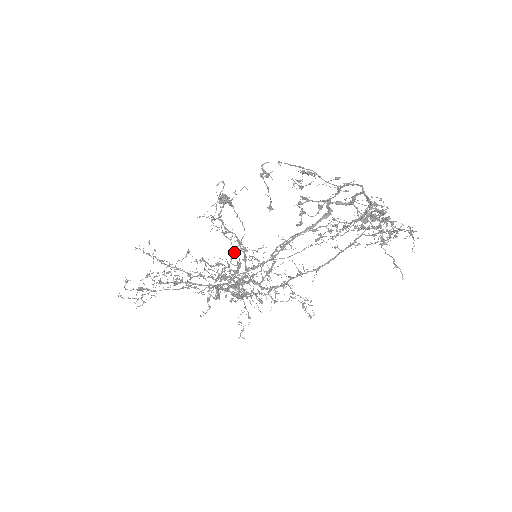
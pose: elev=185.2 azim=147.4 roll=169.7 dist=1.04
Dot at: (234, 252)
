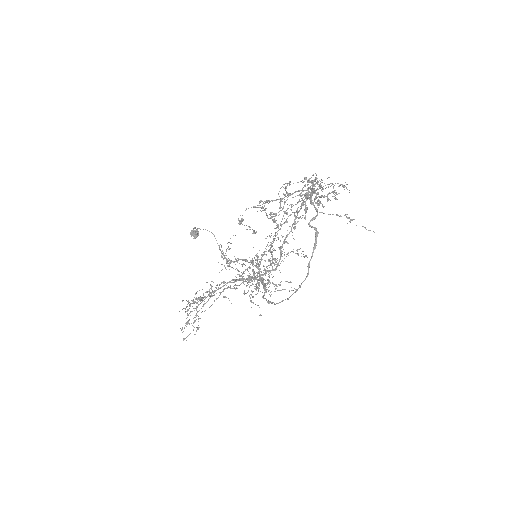
Dot at: (242, 265)
